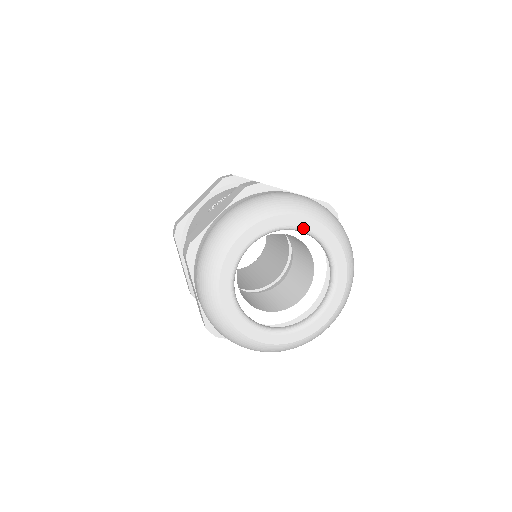
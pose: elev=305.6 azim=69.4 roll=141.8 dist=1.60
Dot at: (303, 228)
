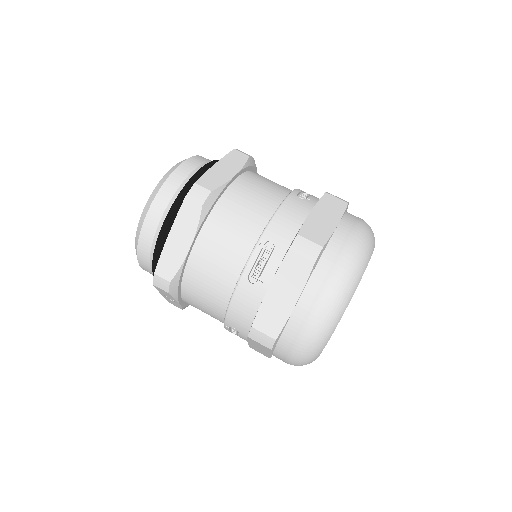
Dot at: occluded
